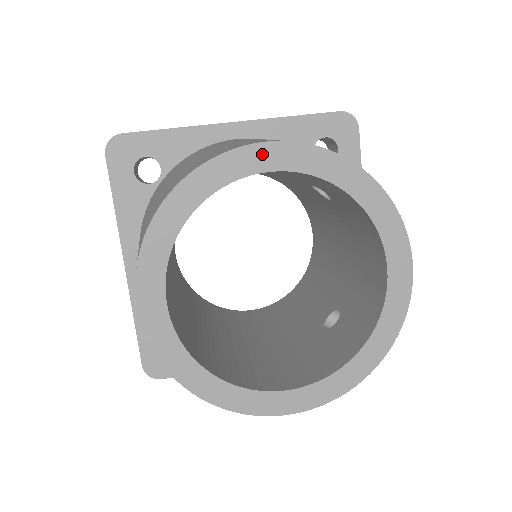
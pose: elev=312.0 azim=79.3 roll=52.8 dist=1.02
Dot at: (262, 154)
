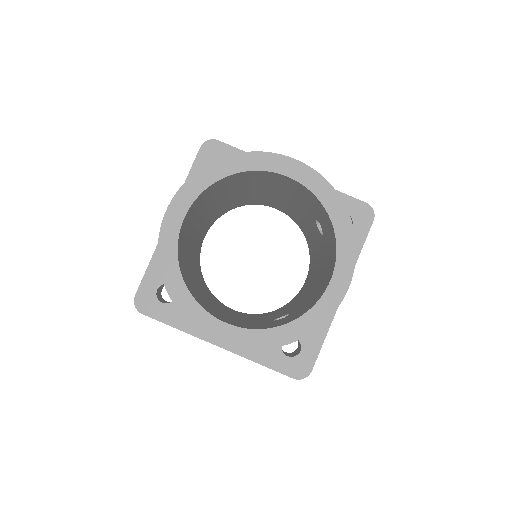
Dot at: (290, 165)
